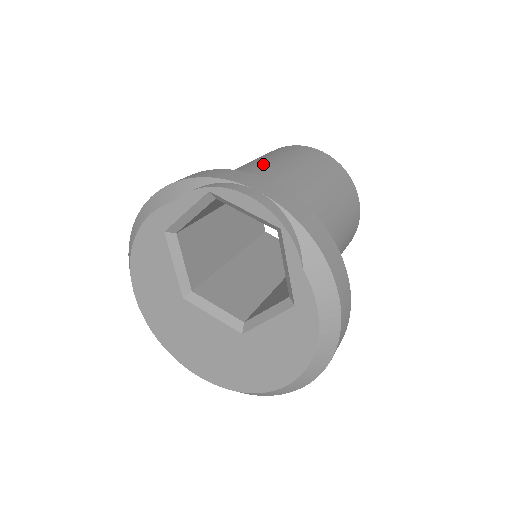
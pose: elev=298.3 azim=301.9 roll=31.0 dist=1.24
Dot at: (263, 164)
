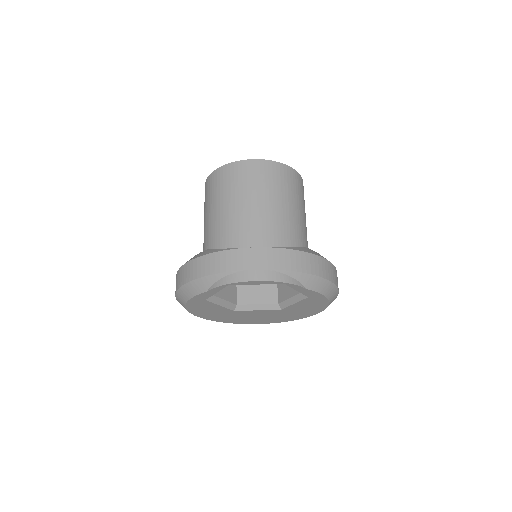
Dot at: (234, 223)
